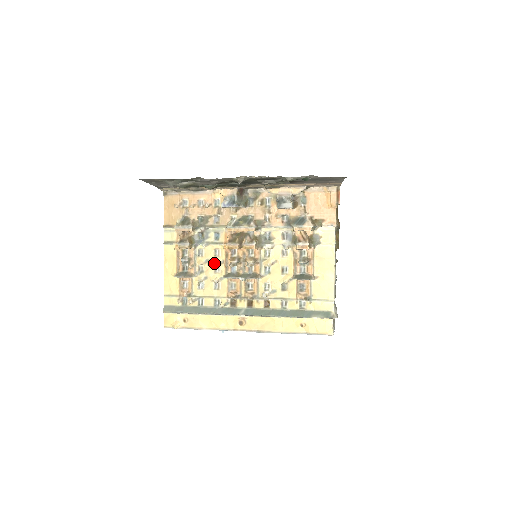
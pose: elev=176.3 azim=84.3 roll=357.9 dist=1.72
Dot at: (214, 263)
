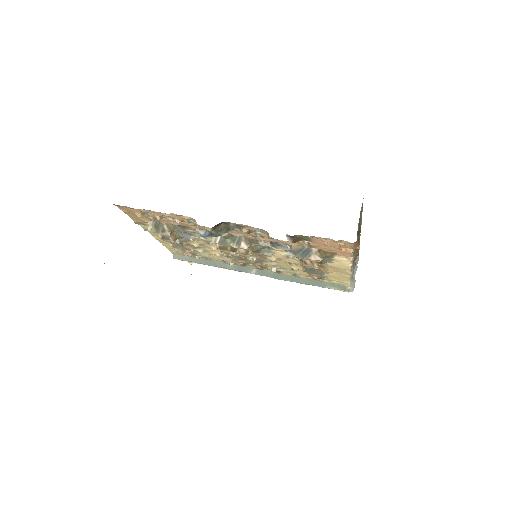
Dot at: (210, 248)
